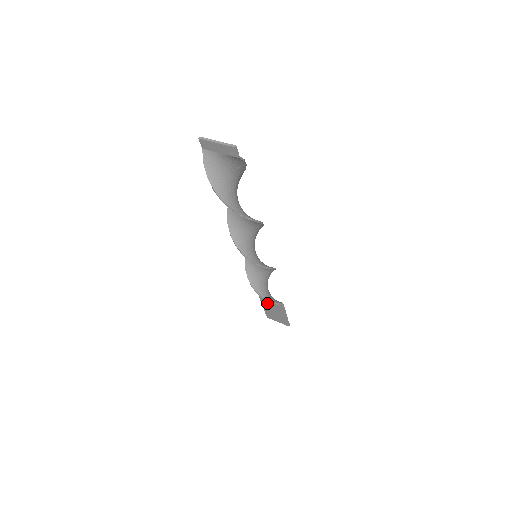
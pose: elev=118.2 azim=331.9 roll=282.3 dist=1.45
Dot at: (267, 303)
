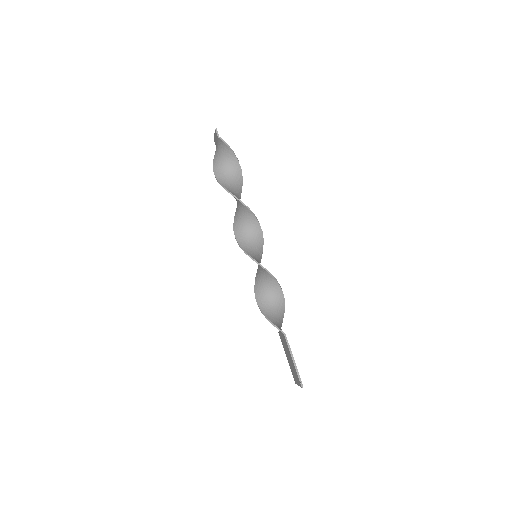
Dot at: (284, 345)
